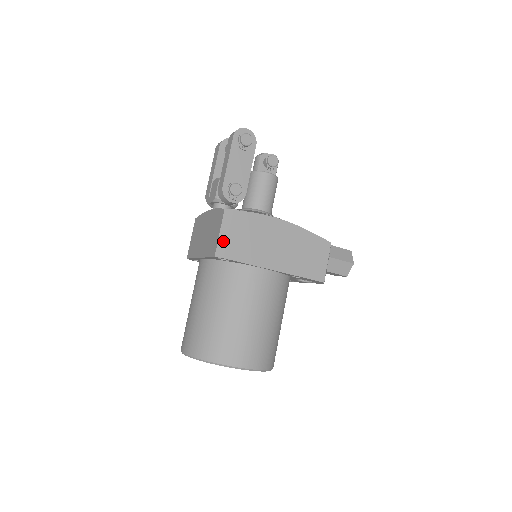
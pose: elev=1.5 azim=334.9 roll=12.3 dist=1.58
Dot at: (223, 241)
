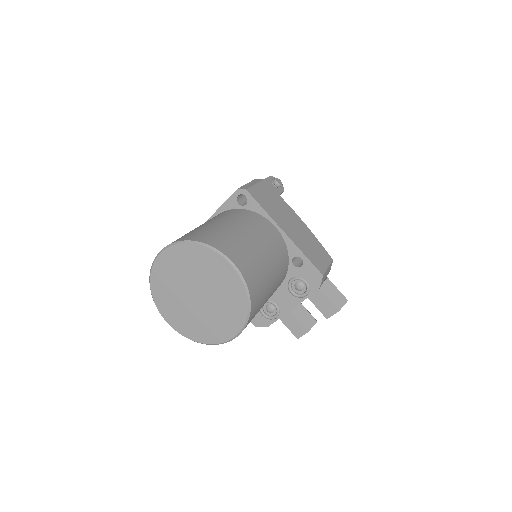
Dot at: (249, 185)
